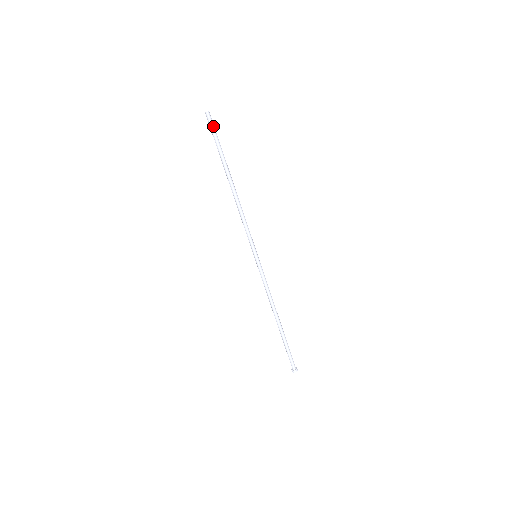
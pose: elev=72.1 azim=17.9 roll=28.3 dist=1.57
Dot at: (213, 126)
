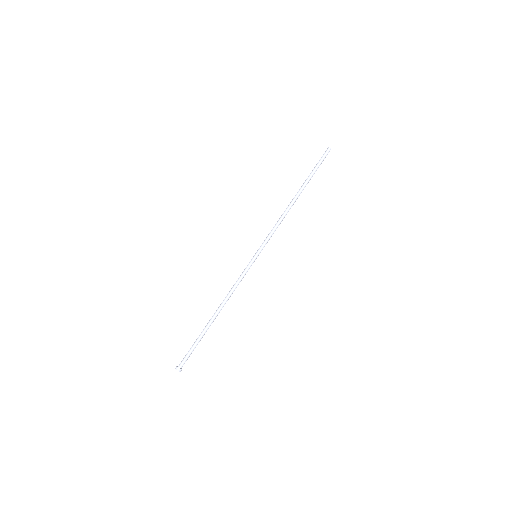
Dot at: occluded
